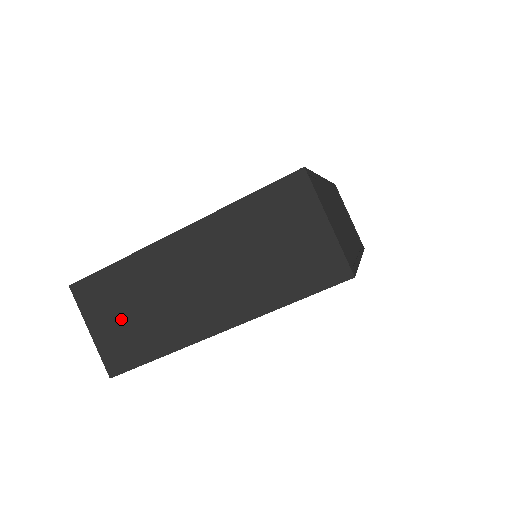
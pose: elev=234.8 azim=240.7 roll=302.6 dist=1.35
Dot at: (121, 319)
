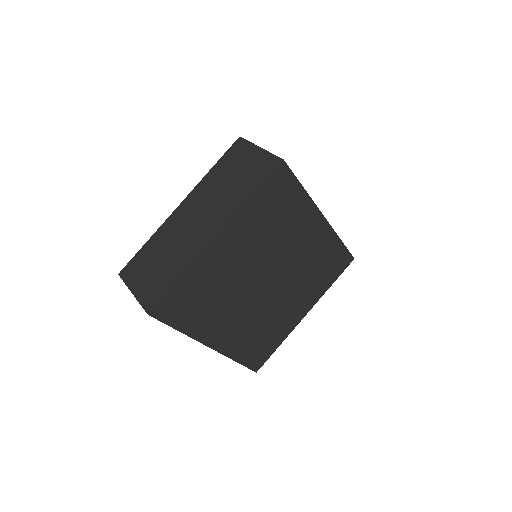
Dot at: (152, 271)
